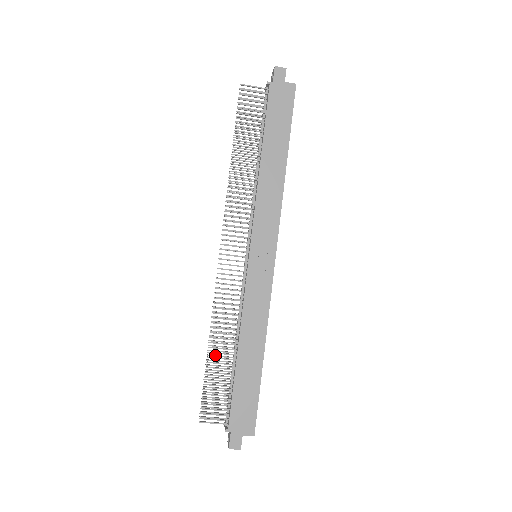
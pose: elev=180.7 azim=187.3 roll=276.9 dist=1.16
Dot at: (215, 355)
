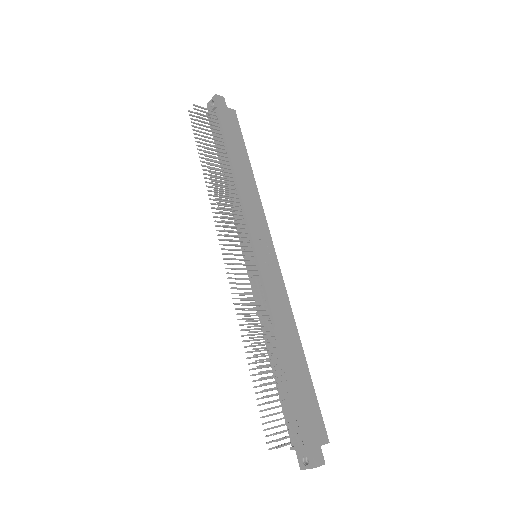
Dot at: occluded
